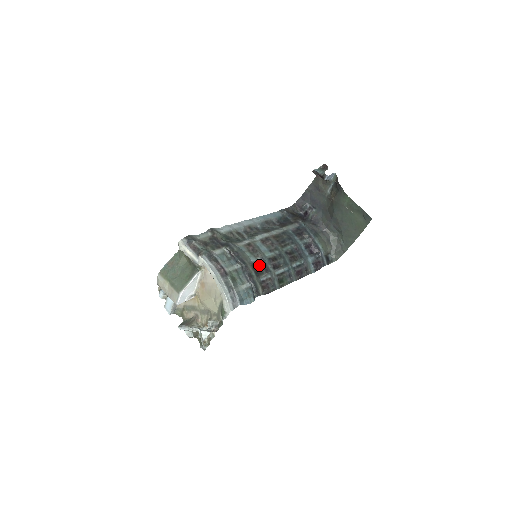
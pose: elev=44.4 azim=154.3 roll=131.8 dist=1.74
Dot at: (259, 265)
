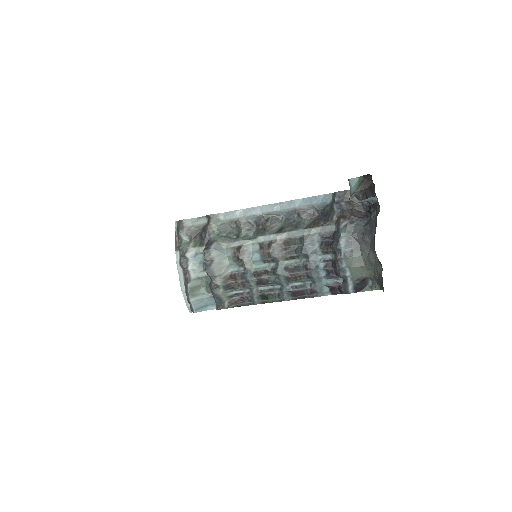
Dot at: (237, 277)
